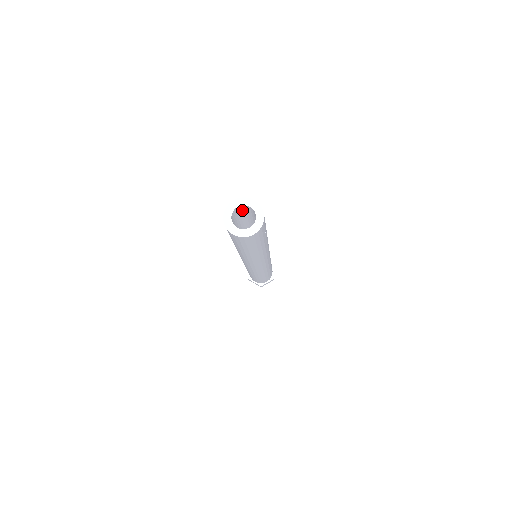
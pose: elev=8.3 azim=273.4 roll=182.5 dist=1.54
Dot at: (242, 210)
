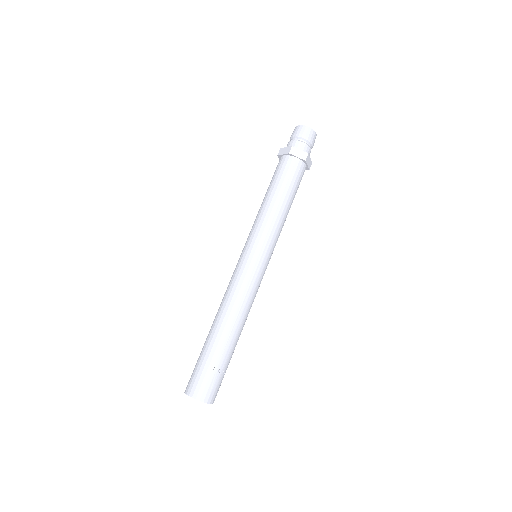
Dot at: occluded
